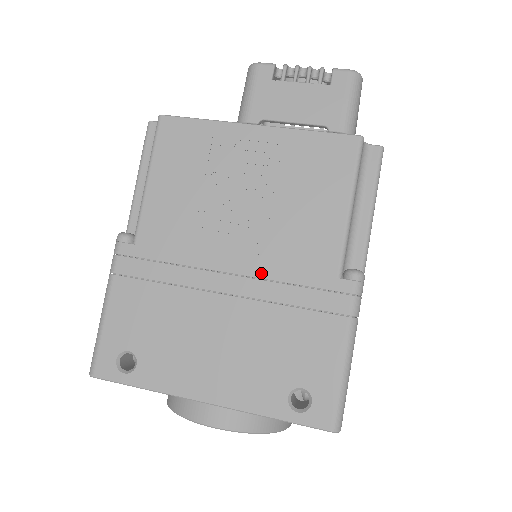
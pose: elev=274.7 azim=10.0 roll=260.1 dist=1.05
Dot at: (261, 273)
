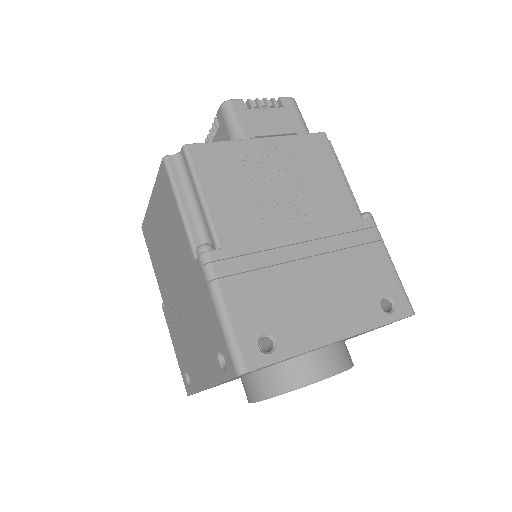
Dot at: (320, 234)
